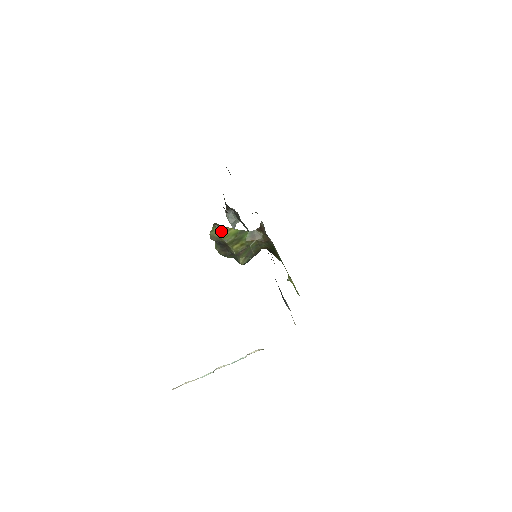
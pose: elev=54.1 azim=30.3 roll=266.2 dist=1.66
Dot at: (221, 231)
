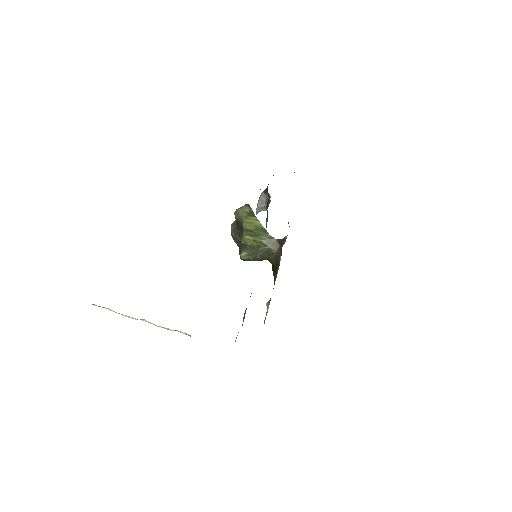
Dot at: (248, 214)
